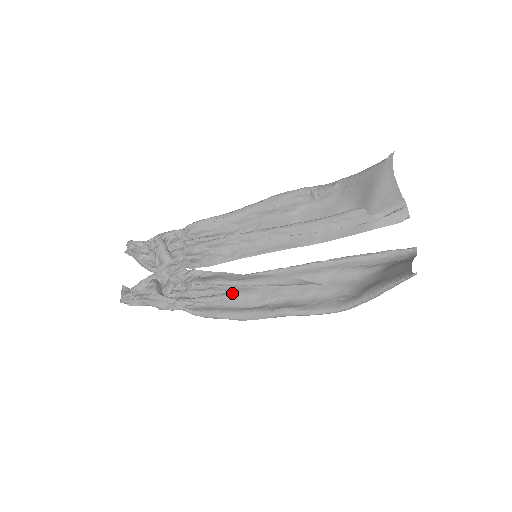
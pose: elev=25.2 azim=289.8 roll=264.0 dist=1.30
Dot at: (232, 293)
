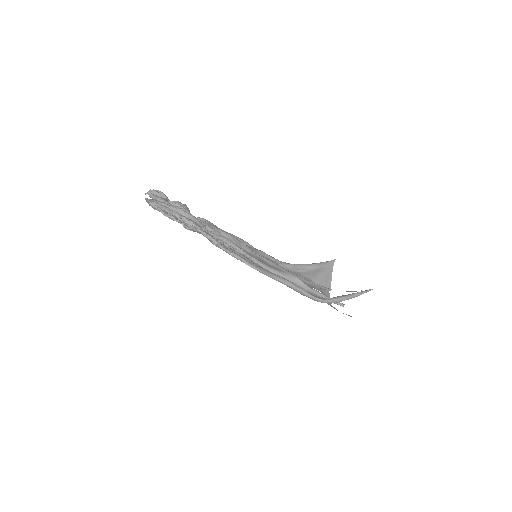
Dot at: (246, 257)
